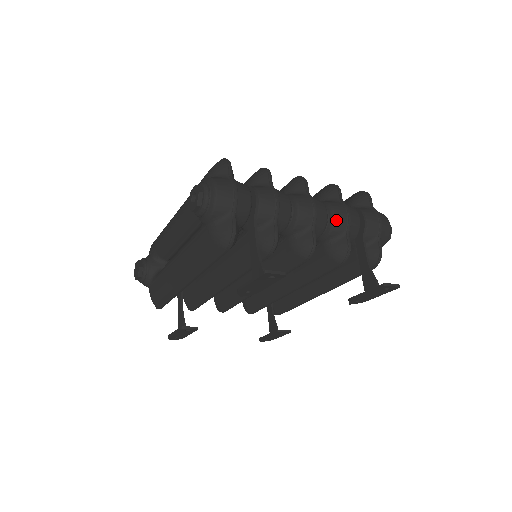
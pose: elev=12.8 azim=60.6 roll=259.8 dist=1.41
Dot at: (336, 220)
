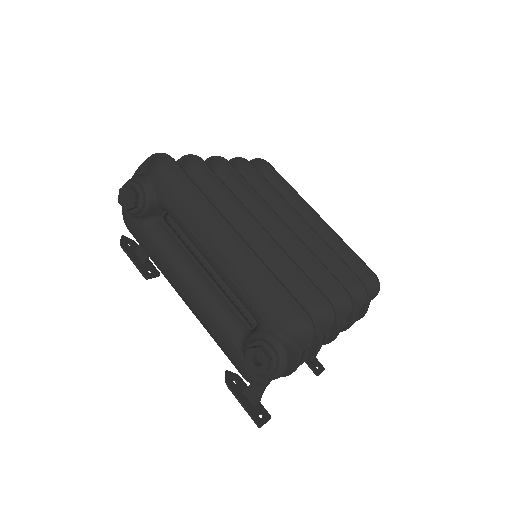
Dot at: occluded
